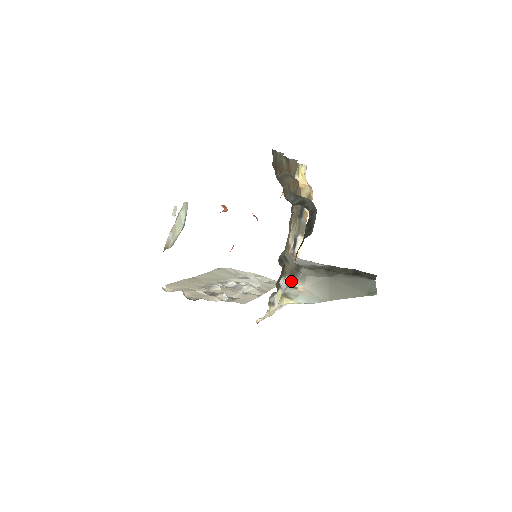
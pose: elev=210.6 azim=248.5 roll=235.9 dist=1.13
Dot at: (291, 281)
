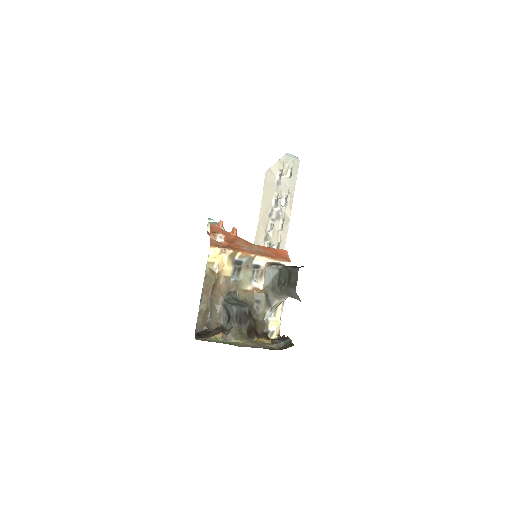
Dot at: (271, 307)
